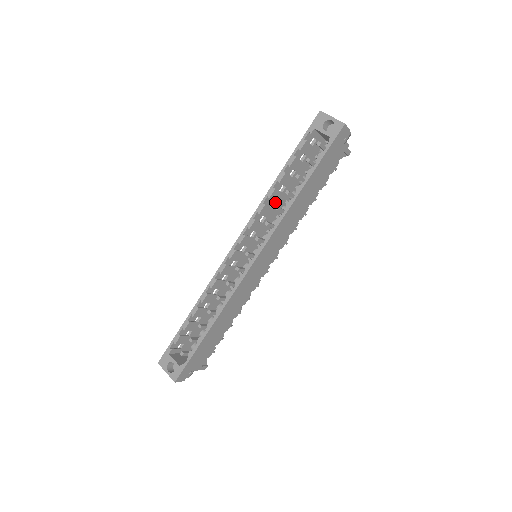
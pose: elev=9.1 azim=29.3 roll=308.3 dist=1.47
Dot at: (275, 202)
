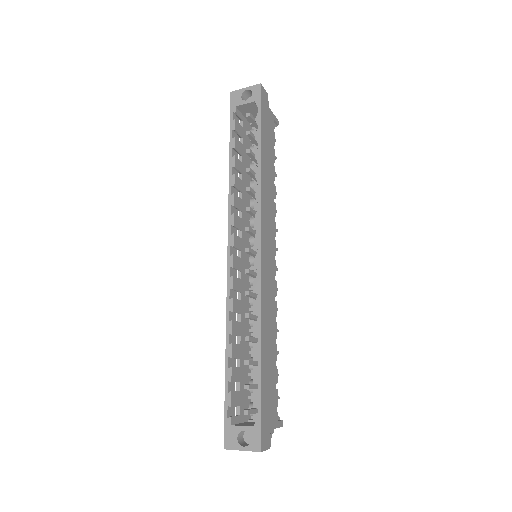
Dot at: (241, 193)
